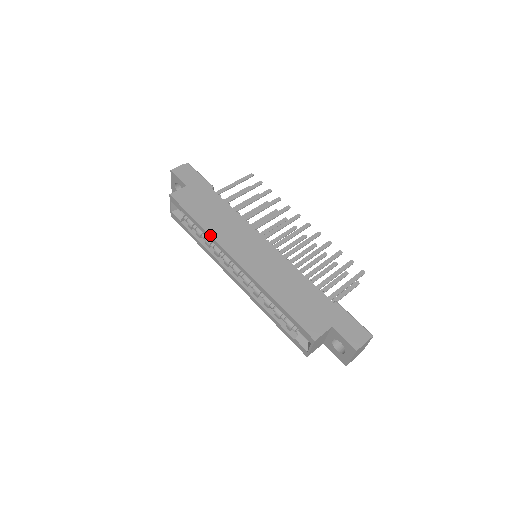
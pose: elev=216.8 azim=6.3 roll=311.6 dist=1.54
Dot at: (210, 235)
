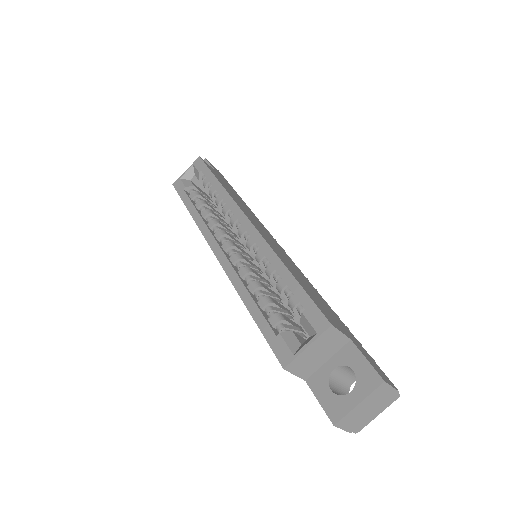
Dot at: (228, 193)
